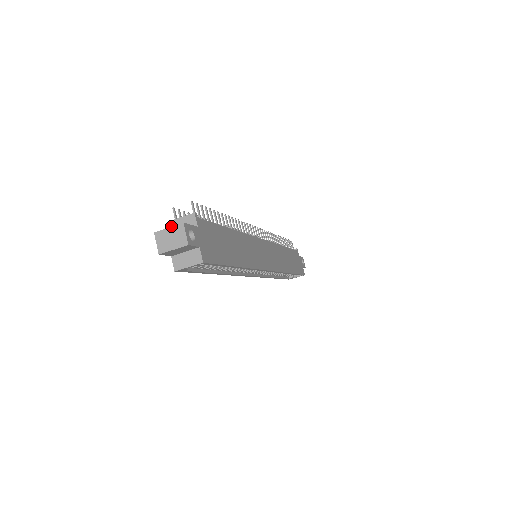
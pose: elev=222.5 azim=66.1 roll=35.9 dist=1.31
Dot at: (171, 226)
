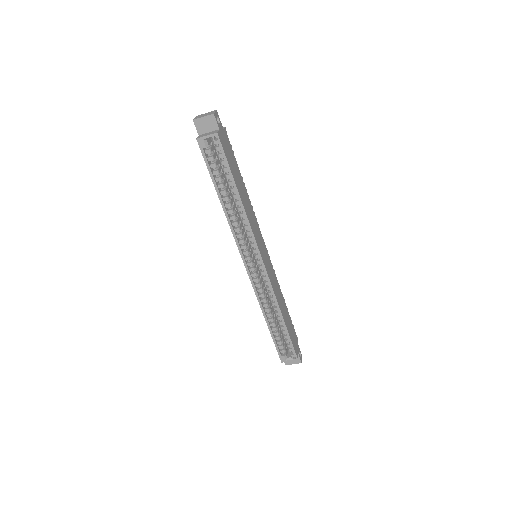
Dot at: occluded
